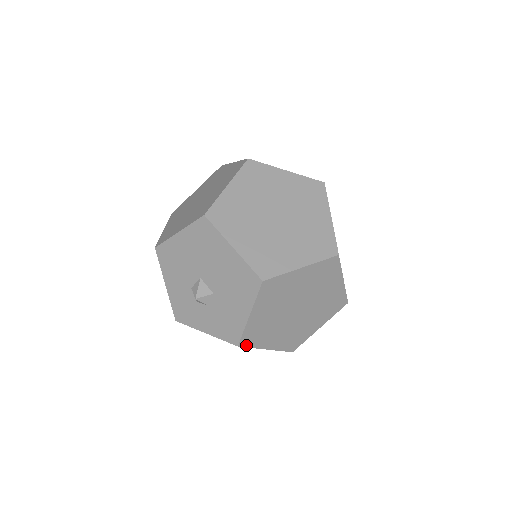
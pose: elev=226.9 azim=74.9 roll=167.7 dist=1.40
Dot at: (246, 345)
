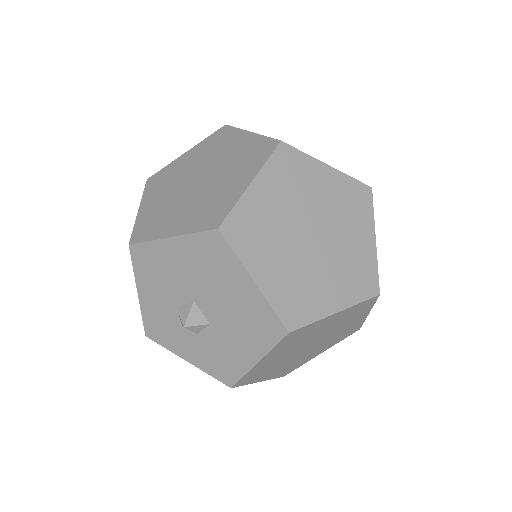
Dot at: (240, 384)
